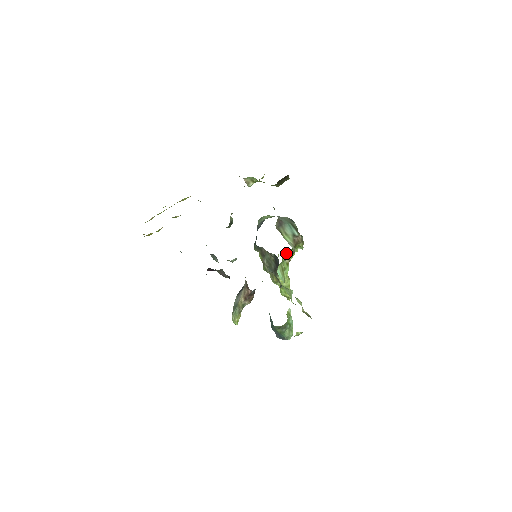
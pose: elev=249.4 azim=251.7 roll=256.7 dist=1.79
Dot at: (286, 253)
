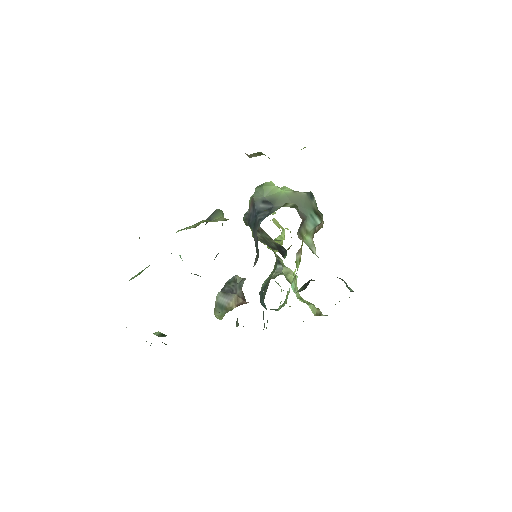
Dot at: (300, 248)
